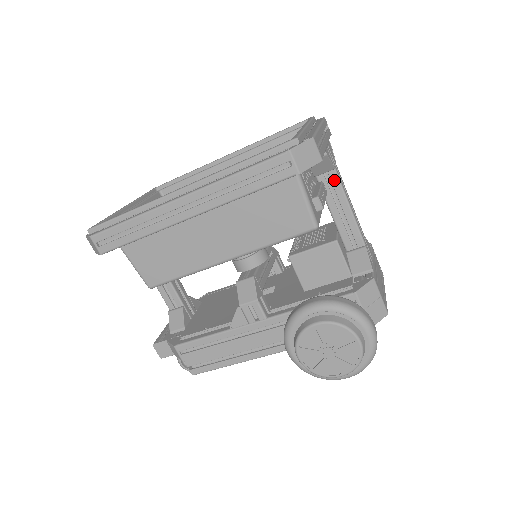
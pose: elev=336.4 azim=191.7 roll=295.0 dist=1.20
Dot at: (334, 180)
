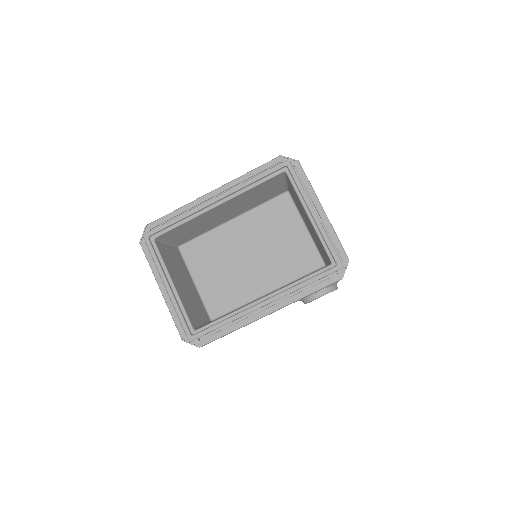
Dot at: occluded
